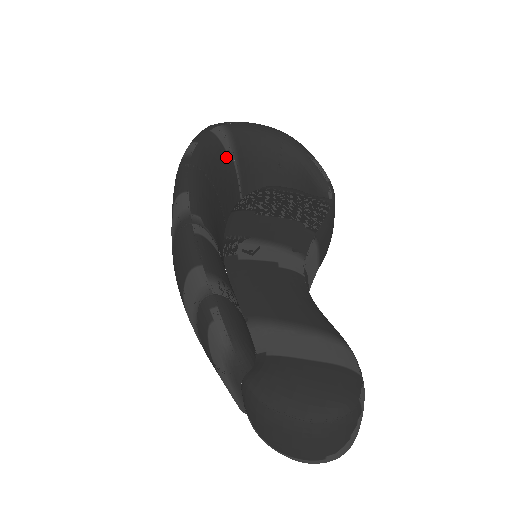
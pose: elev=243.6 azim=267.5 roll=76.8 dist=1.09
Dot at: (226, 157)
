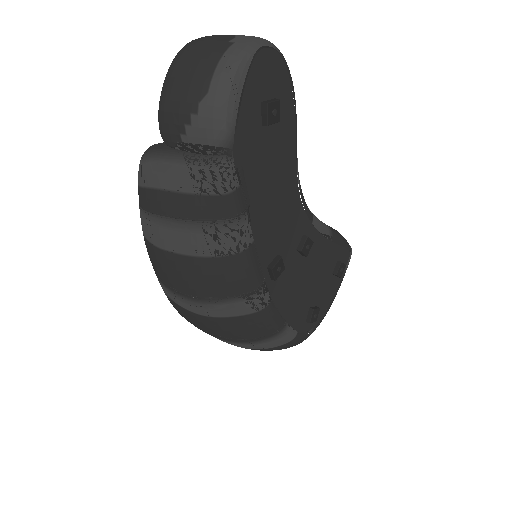
Dot at: occluded
